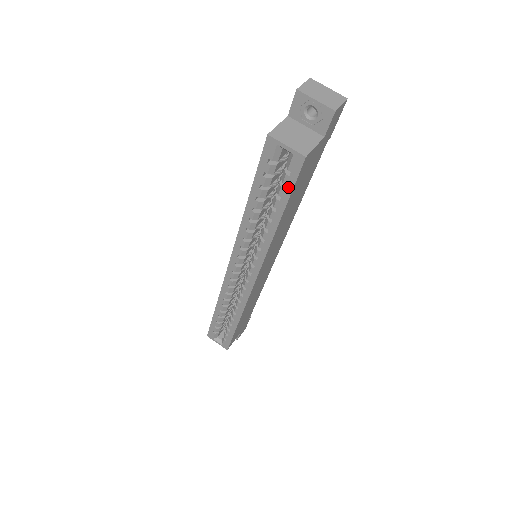
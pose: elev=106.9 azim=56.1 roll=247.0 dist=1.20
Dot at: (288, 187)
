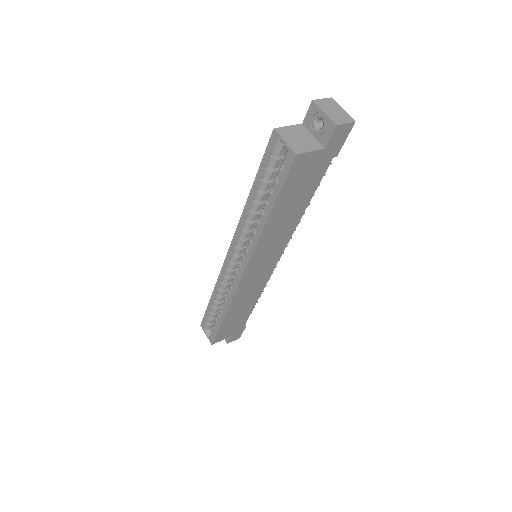
Dot at: (280, 182)
